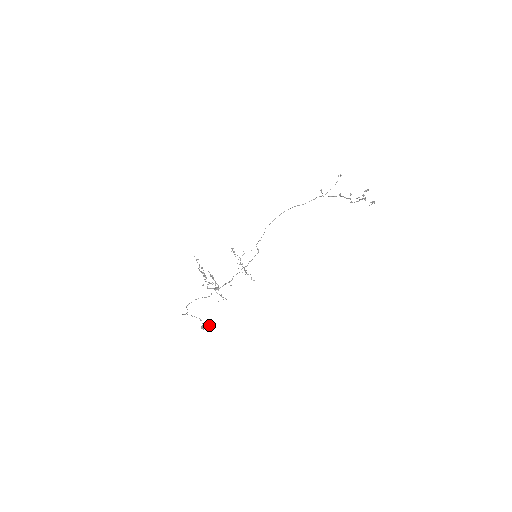
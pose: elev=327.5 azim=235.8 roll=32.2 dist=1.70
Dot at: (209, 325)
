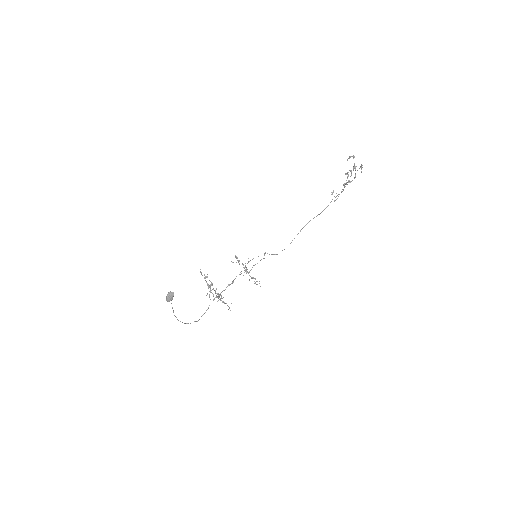
Dot at: (171, 294)
